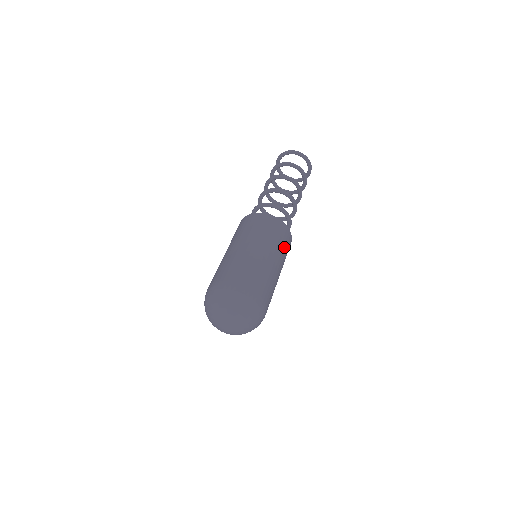
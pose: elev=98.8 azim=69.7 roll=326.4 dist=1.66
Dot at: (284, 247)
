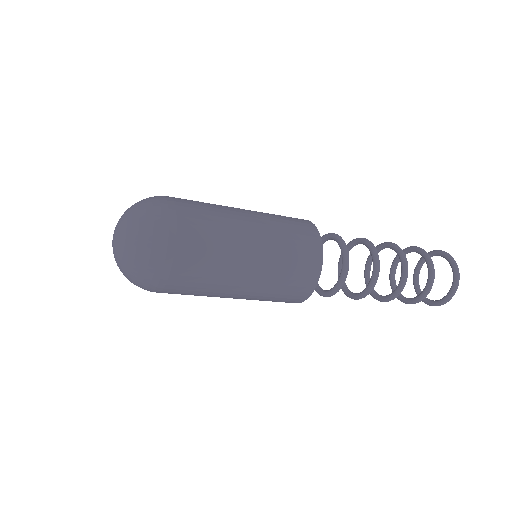
Dot at: (288, 269)
